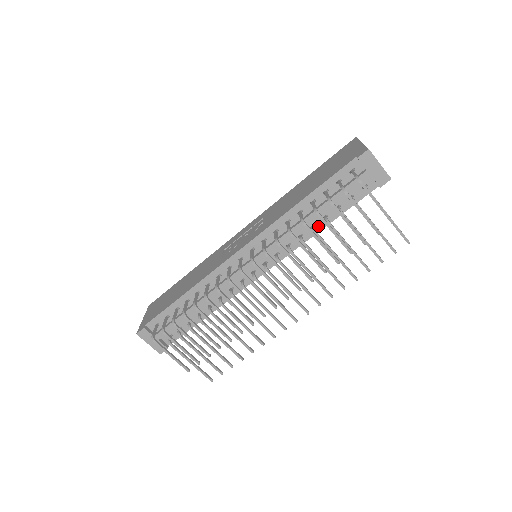
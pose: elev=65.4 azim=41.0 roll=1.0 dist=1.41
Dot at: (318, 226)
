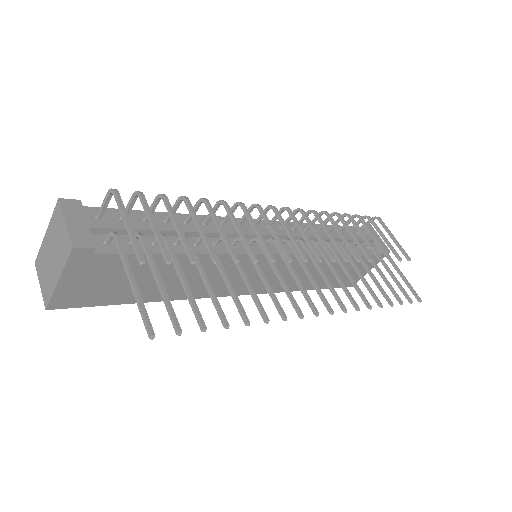
Dot at: occluded
